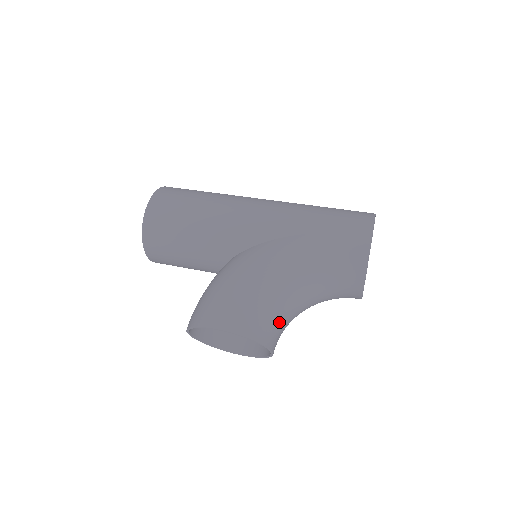
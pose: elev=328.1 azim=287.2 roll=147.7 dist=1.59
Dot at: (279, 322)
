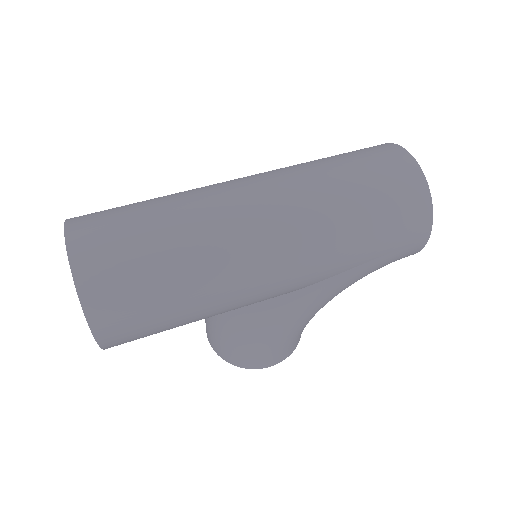
Dot at: occluded
